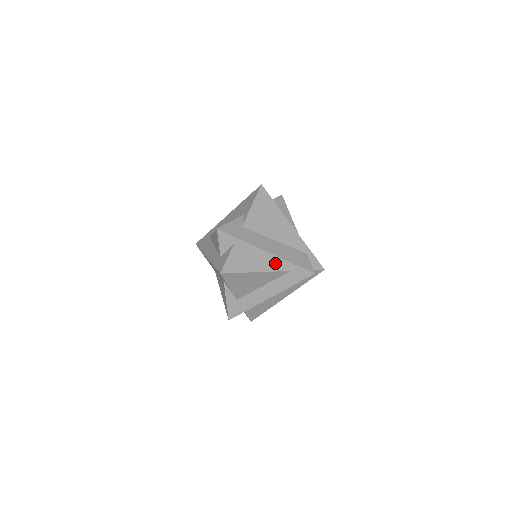
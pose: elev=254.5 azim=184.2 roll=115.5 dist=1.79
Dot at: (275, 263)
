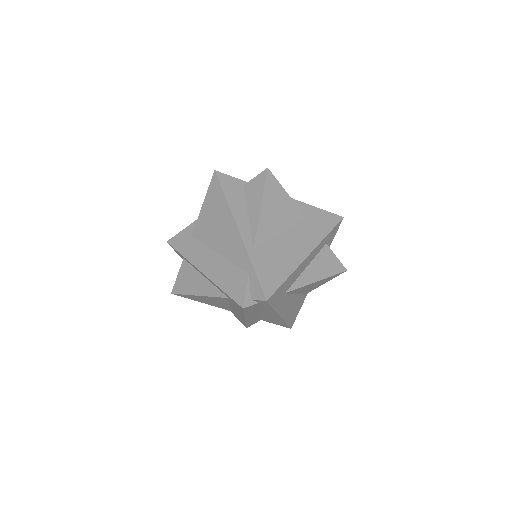
Dot at: occluded
